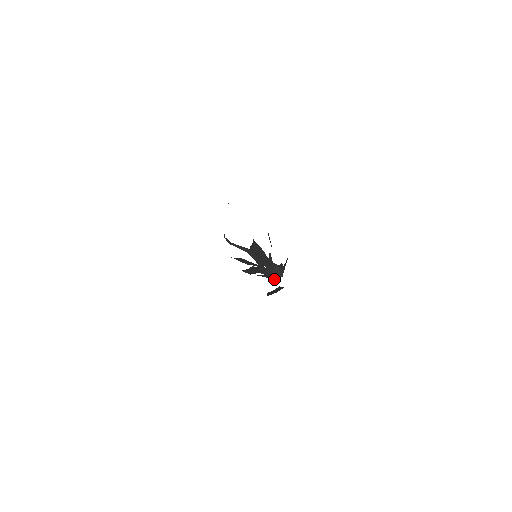
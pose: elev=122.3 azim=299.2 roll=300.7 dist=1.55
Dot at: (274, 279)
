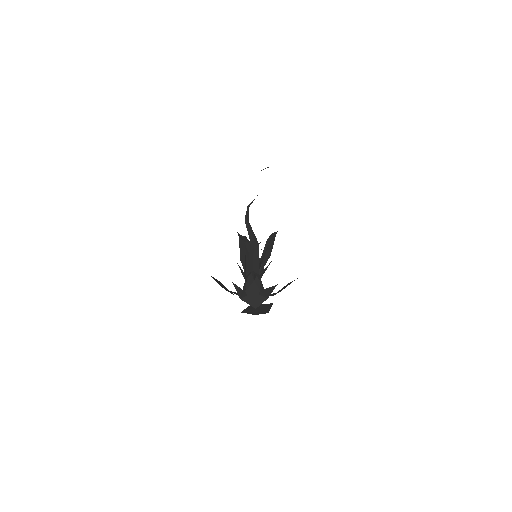
Dot at: occluded
